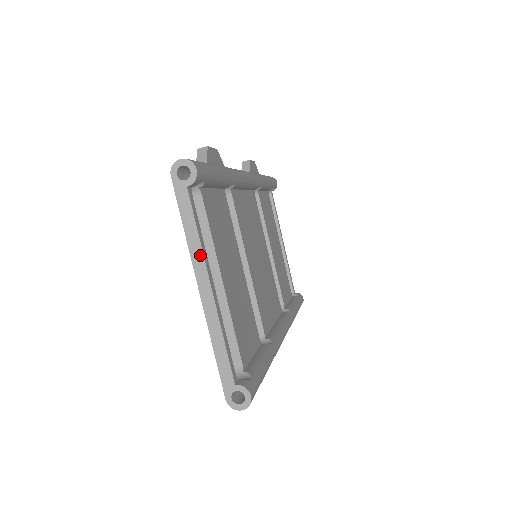
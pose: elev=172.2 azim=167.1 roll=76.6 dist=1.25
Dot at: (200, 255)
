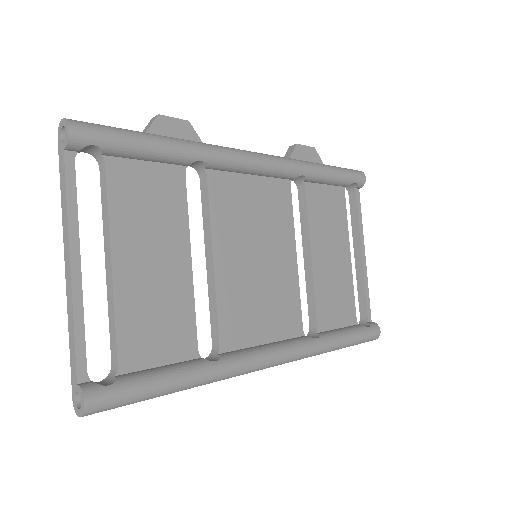
Dot at: (67, 227)
